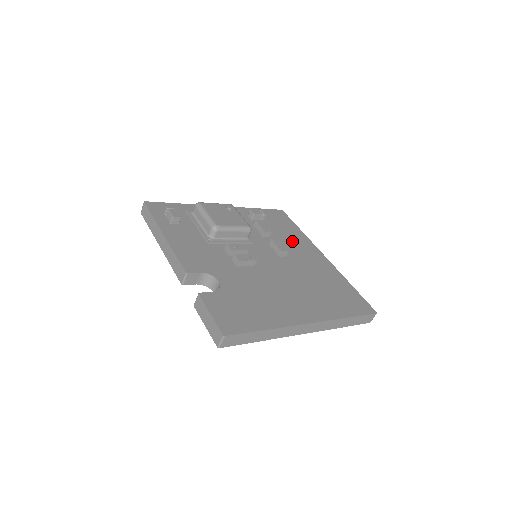
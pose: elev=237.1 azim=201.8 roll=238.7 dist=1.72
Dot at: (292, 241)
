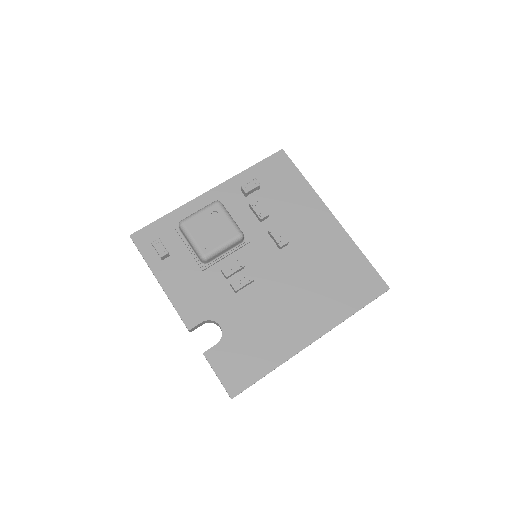
Dot at: (295, 210)
